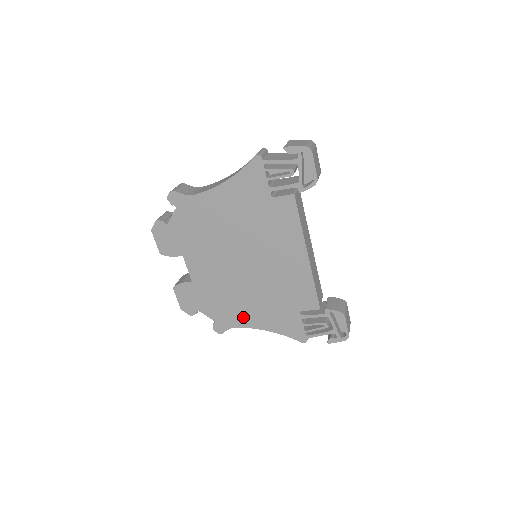
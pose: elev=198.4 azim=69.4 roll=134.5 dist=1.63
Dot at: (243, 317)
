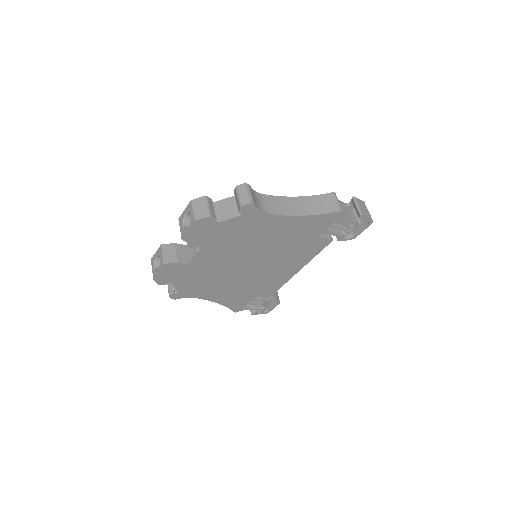
Dot at: (207, 293)
